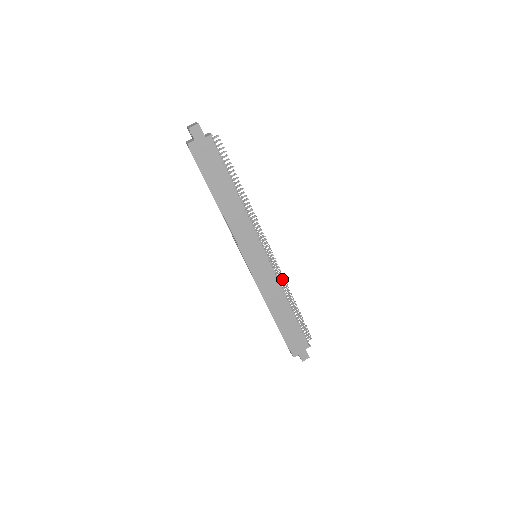
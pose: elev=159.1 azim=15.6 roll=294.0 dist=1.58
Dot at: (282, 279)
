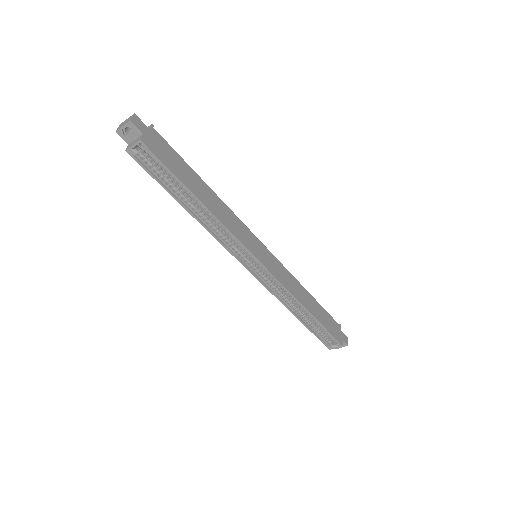
Dot at: occluded
